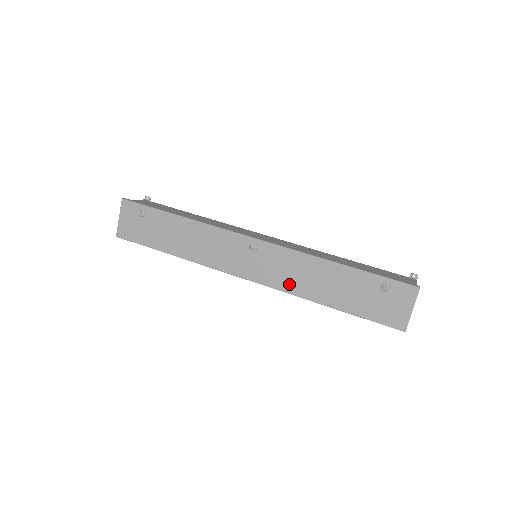
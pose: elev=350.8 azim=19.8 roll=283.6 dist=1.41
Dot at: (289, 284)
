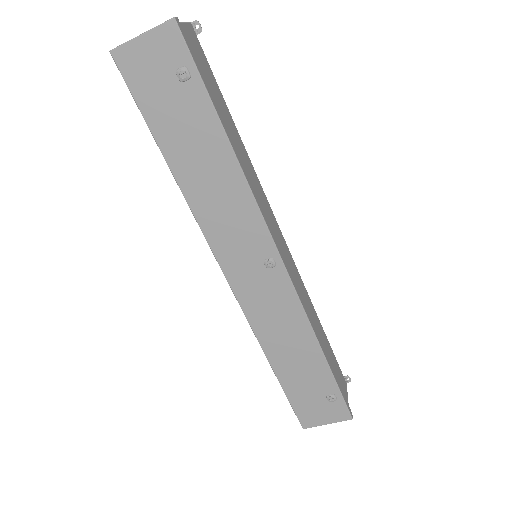
Dot at: (261, 322)
